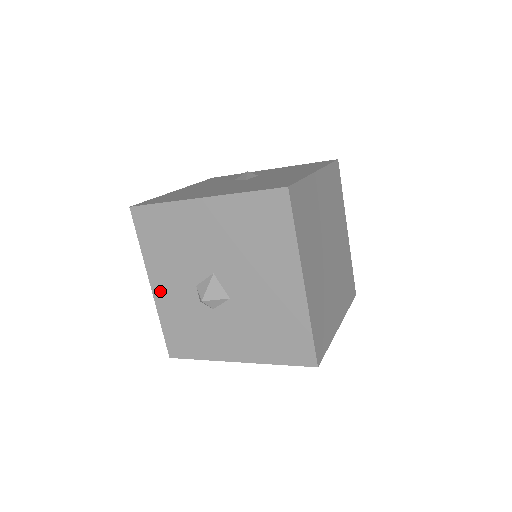
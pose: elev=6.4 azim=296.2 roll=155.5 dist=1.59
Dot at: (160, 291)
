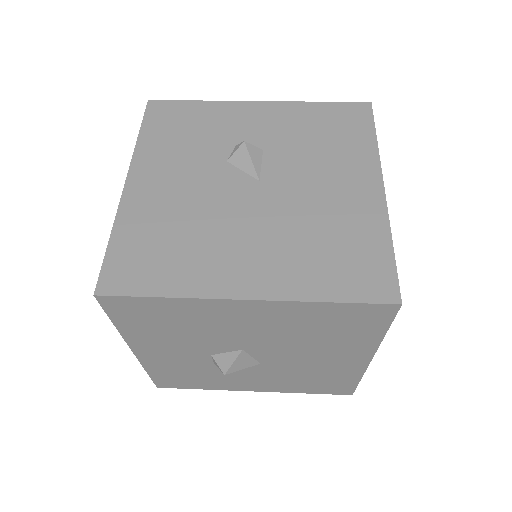
Dot at: (149, 355)
